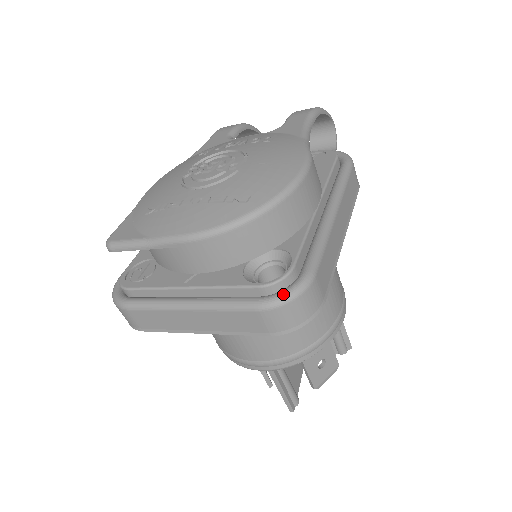
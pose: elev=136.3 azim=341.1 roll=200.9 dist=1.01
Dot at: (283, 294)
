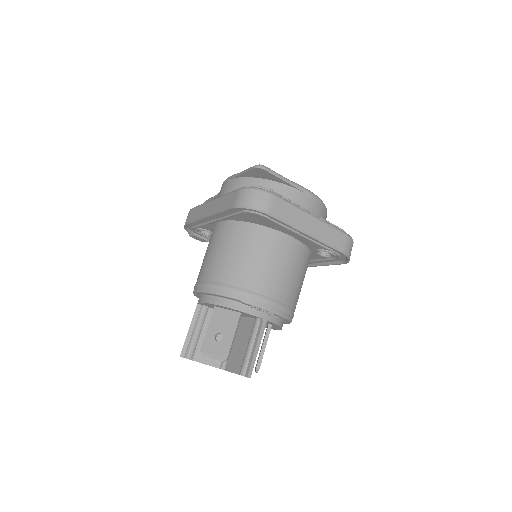
Dot at: occluded
